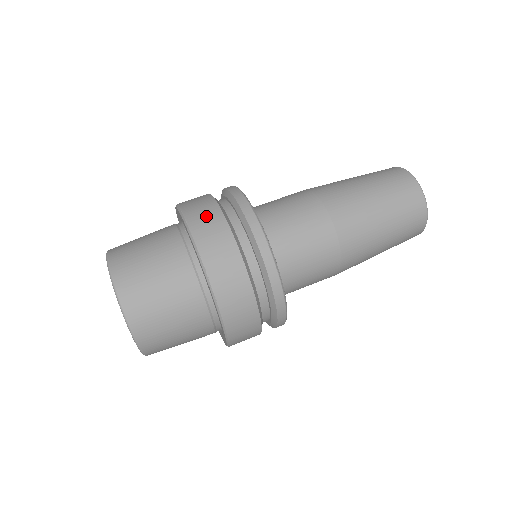
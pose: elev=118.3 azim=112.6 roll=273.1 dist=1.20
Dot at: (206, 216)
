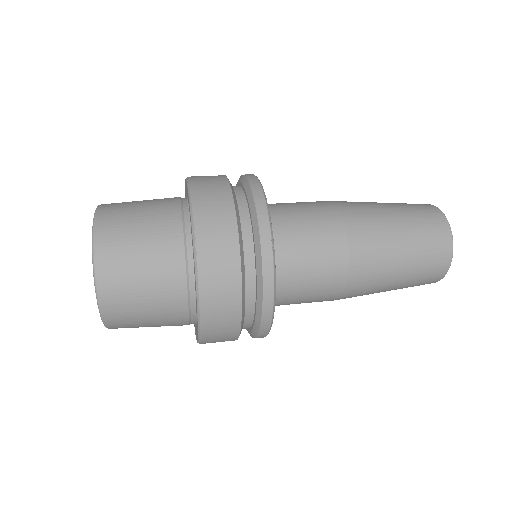
Dot at: (214, 198)
